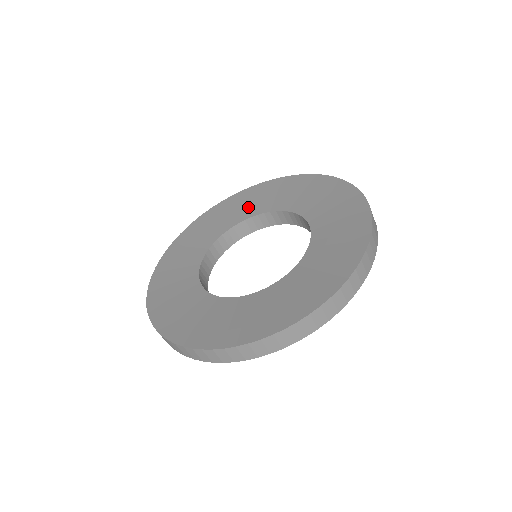
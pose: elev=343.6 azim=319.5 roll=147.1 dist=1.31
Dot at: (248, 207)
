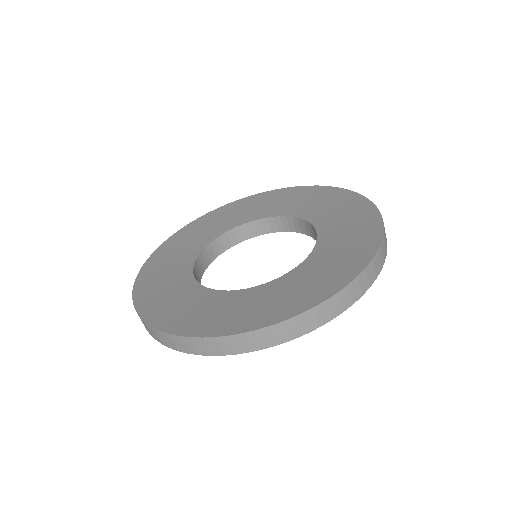
Dot at: (276, 206)
